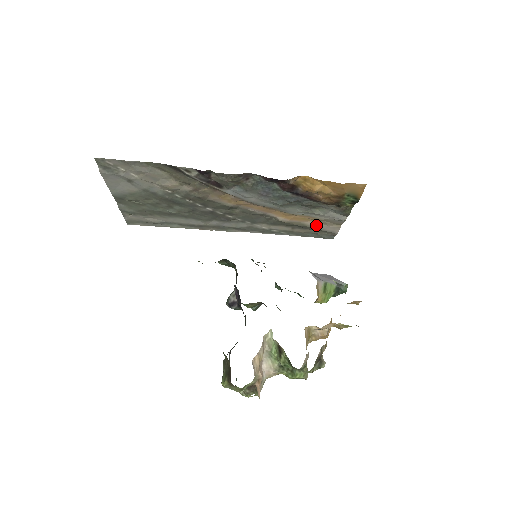
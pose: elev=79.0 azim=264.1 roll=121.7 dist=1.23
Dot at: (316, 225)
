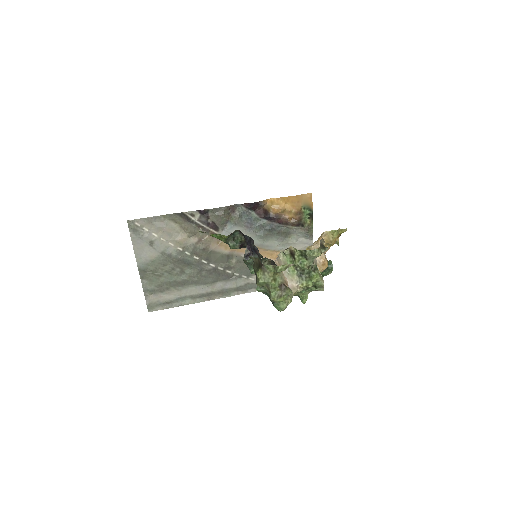
Dot at: occluded
